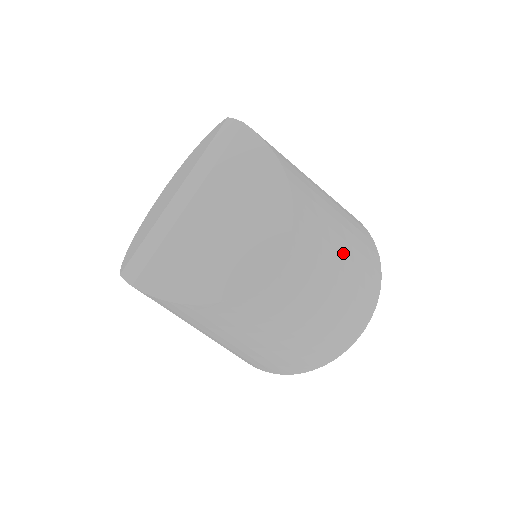
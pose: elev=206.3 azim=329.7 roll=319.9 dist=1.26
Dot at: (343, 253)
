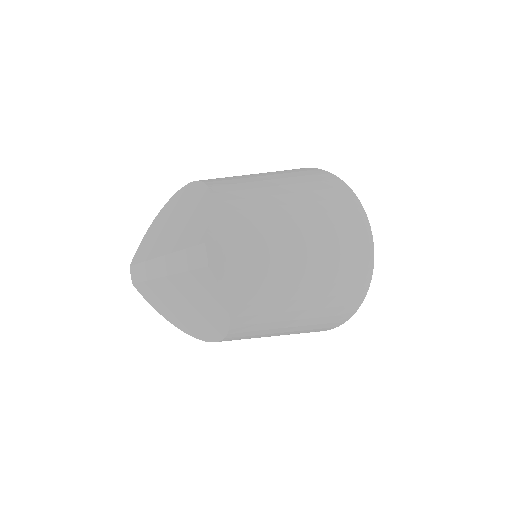
Dot at: (293, 326)
